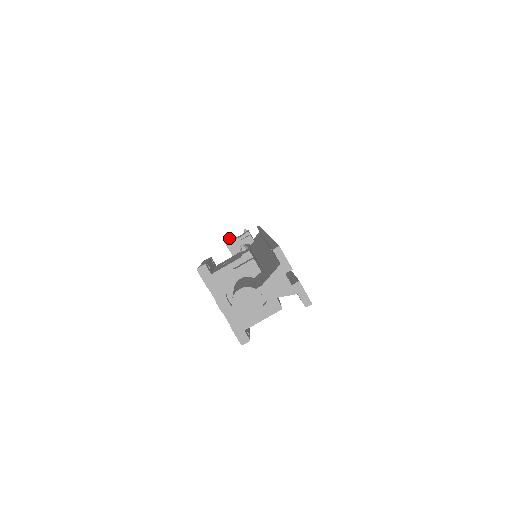
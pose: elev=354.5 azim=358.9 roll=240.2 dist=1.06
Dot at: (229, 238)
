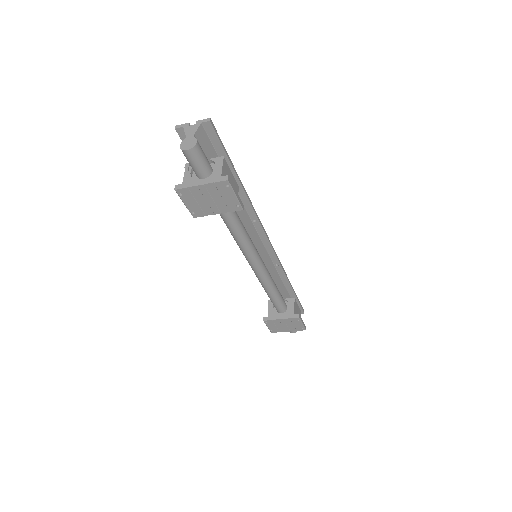
Dot at: occluded
